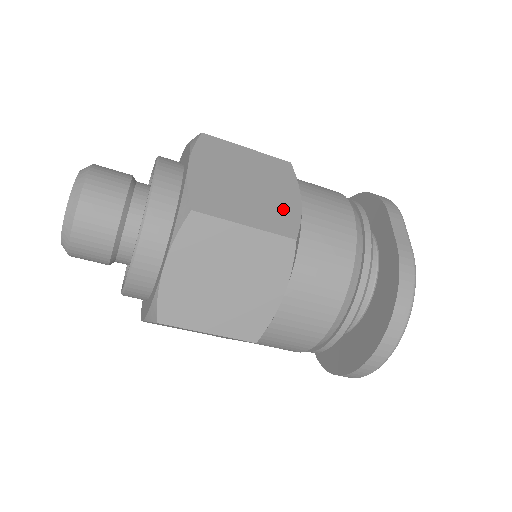
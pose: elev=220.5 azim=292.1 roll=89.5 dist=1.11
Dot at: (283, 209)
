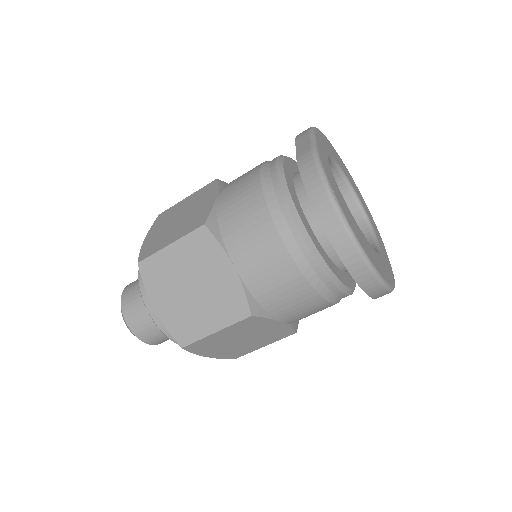
Dot at: (200, 213)
